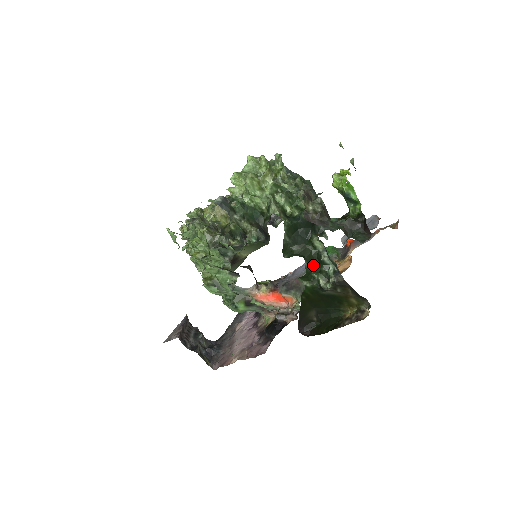
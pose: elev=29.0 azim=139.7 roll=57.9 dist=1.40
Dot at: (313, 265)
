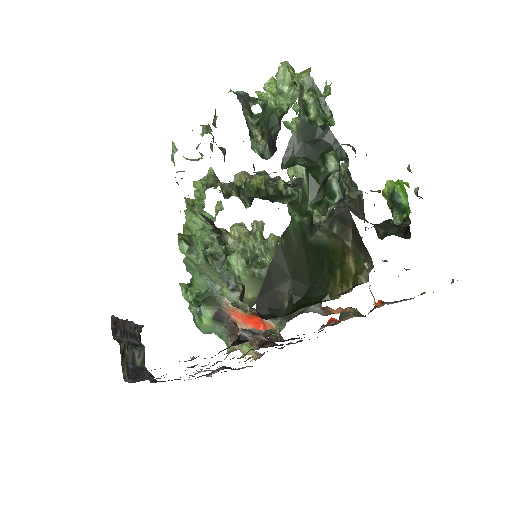
Dot at: (314, 191)
